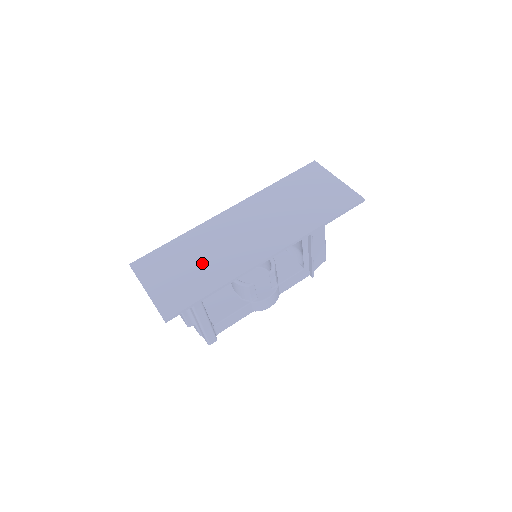
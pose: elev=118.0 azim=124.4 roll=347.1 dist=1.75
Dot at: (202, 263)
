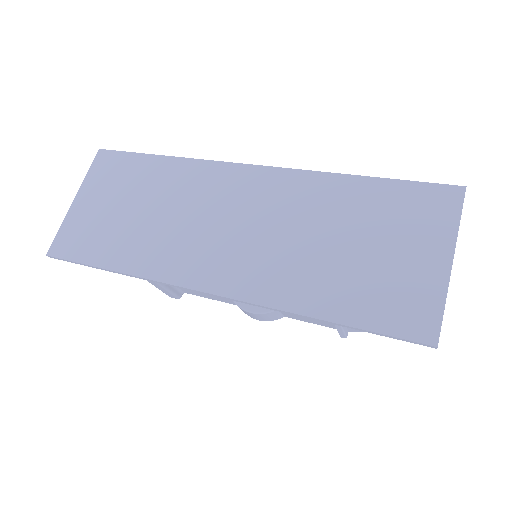
Dot at: (142, 219)
